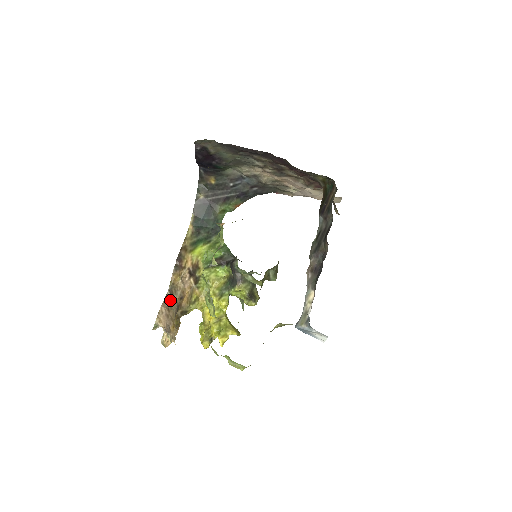
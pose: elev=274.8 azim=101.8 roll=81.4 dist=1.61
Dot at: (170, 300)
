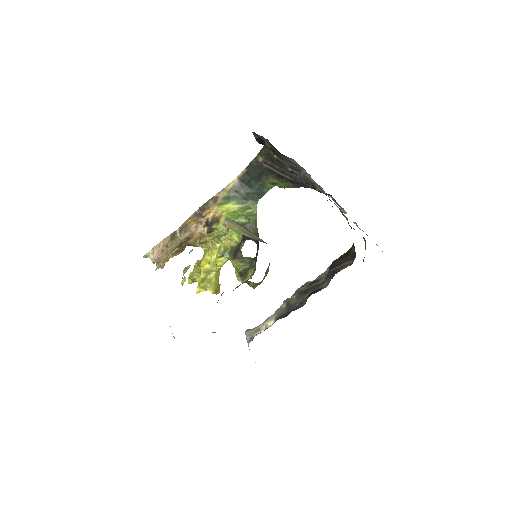
Dot at: (175, 237)
